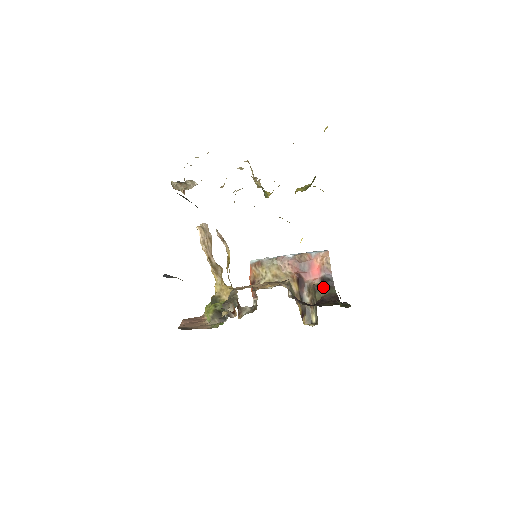
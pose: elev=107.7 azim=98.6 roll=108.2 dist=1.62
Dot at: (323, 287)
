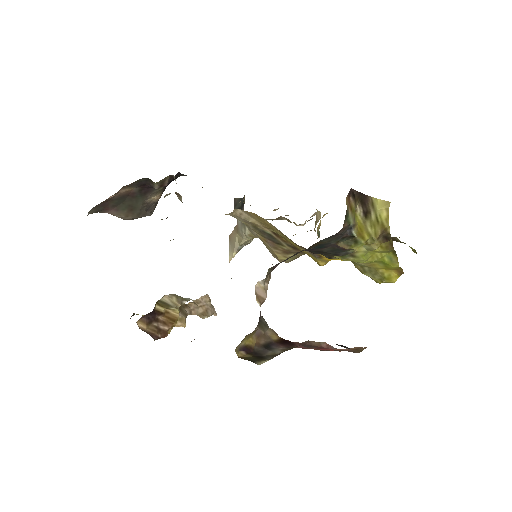
Dot at: occluded
